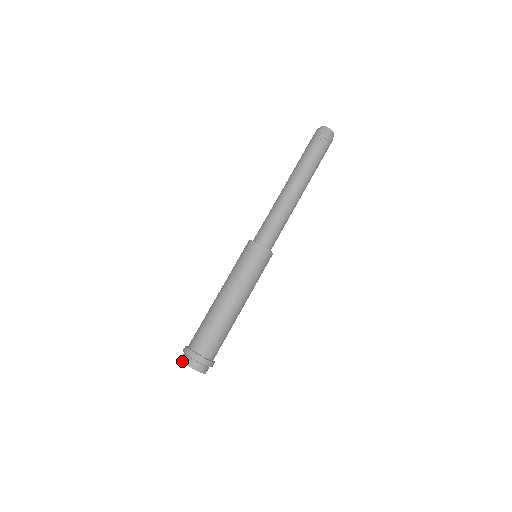
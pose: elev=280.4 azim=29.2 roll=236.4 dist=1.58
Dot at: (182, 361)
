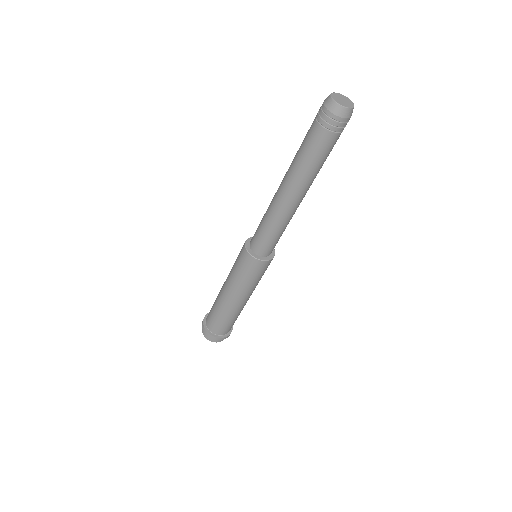
Dot at: (204, 336)
